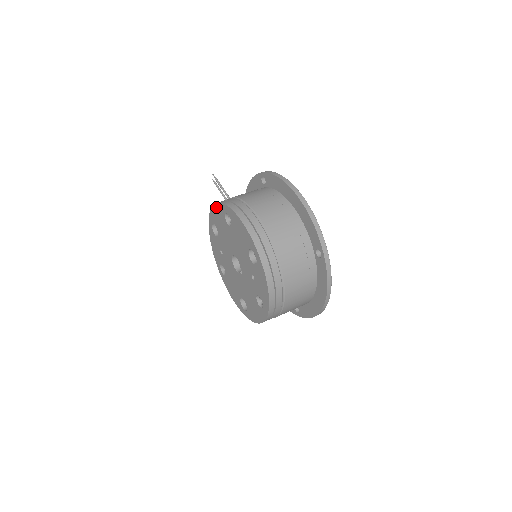
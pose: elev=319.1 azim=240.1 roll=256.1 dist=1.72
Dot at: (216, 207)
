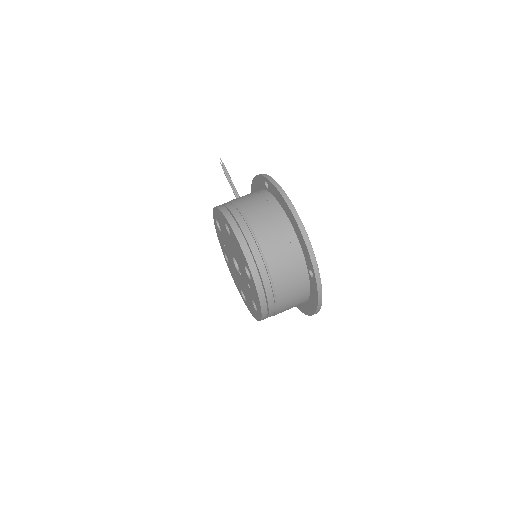
Dot at: (218, 211)
